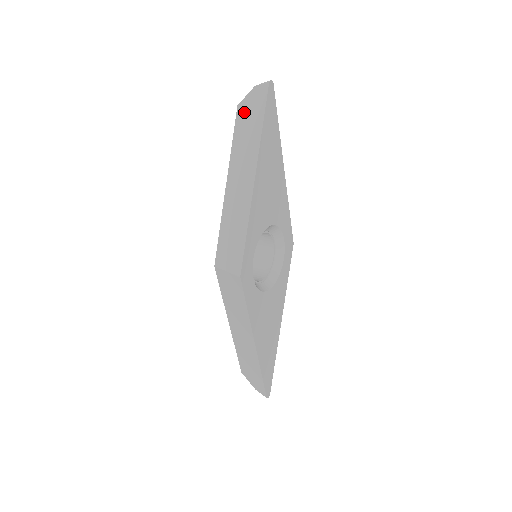
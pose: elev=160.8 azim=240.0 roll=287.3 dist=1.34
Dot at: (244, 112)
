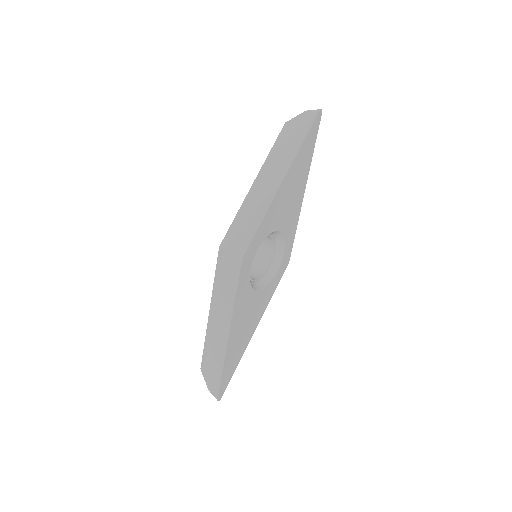
Dot at: (290, 128)
